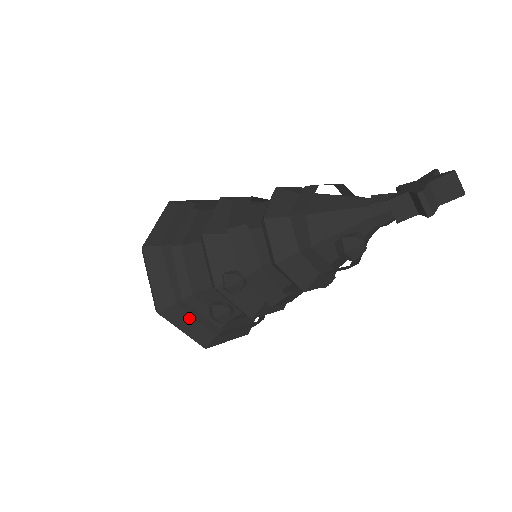
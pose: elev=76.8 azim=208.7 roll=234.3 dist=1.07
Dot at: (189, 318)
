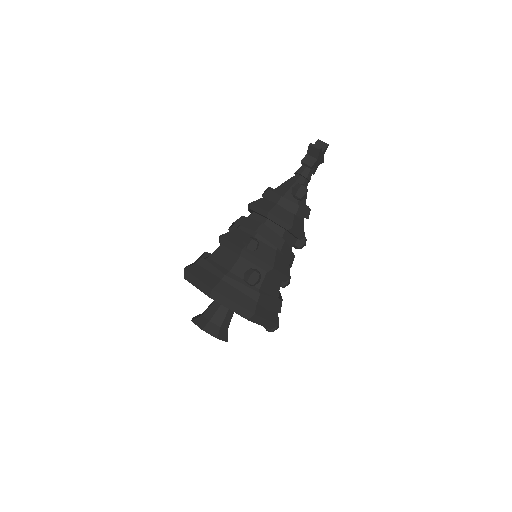
Dot at: (234, 290)
